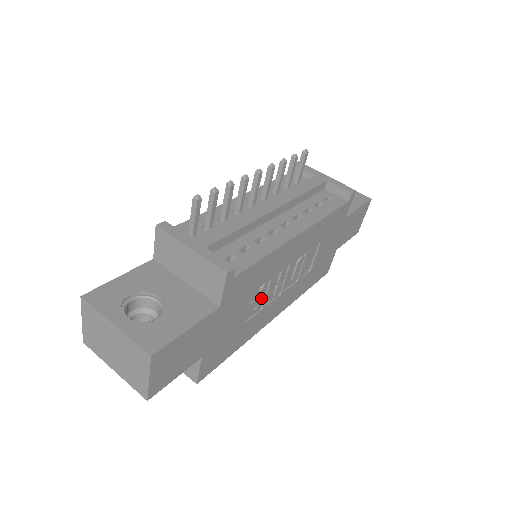
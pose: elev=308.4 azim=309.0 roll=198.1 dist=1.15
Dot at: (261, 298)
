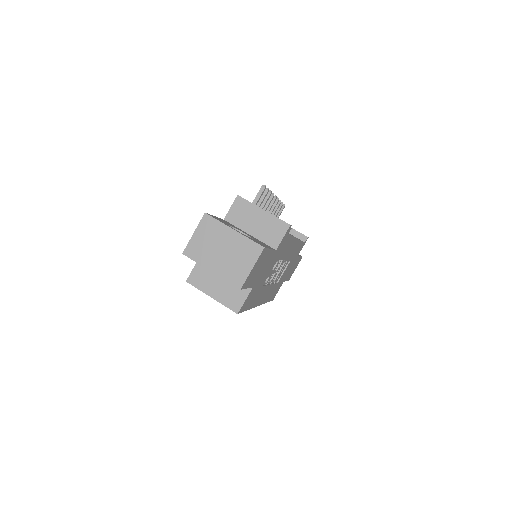
Dot at: (272, 272)
